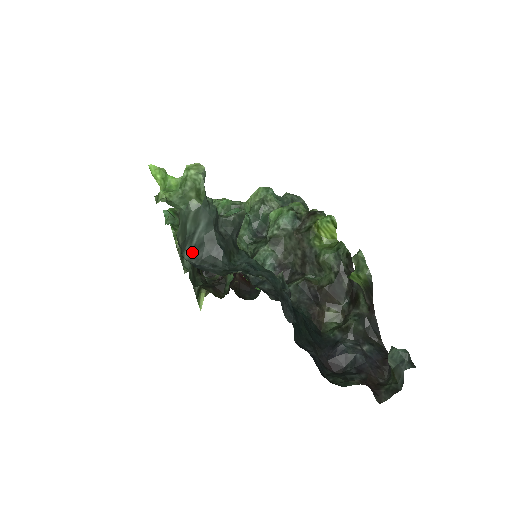
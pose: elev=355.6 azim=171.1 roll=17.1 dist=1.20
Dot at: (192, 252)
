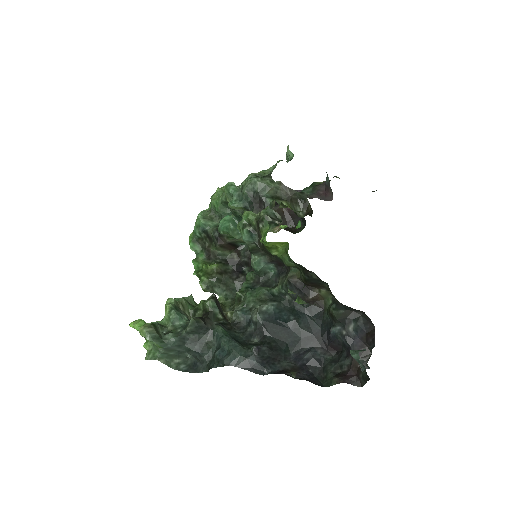
Dot at: occluded
